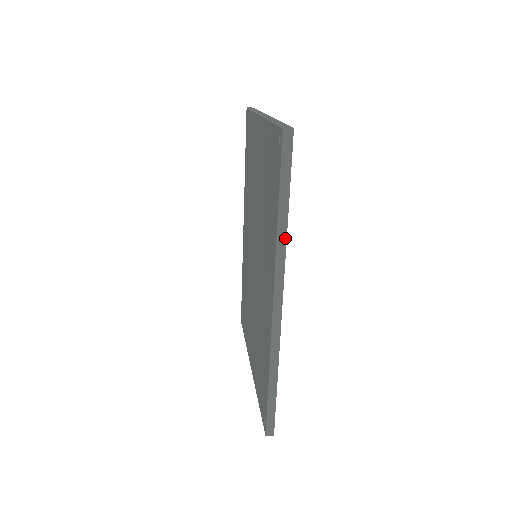
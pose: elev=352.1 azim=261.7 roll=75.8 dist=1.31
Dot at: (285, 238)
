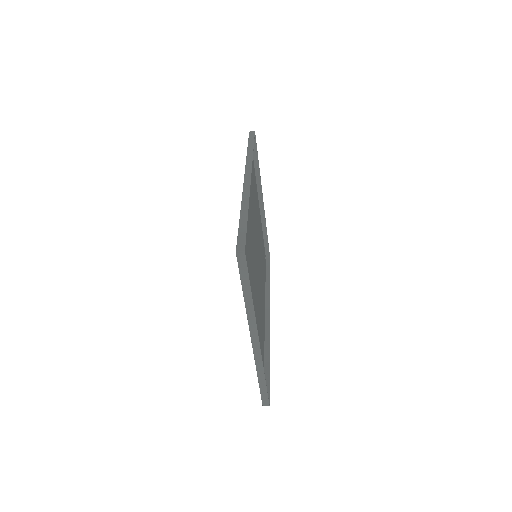
Dot at: (252, 156)
